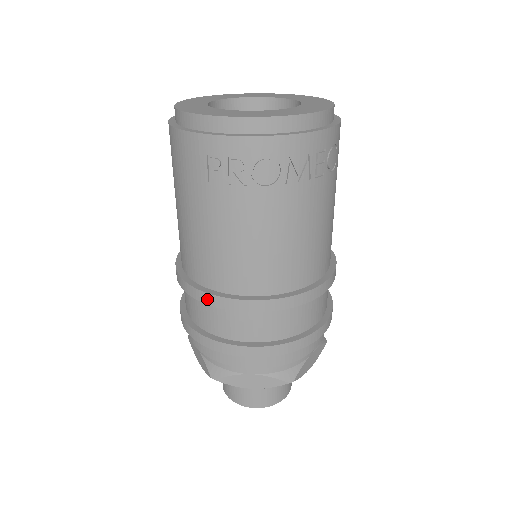
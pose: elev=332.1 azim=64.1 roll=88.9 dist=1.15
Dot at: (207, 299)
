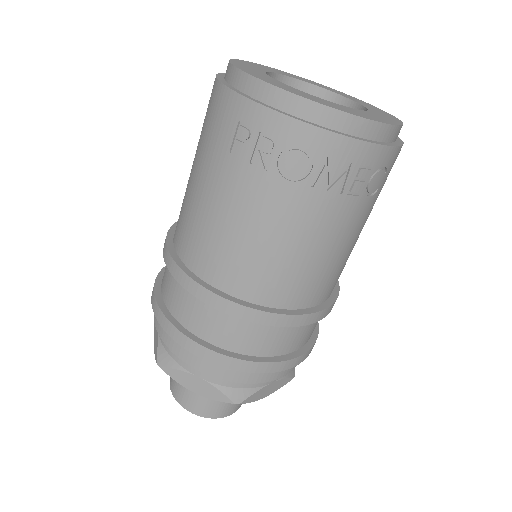
Dot at: (182, 278)
